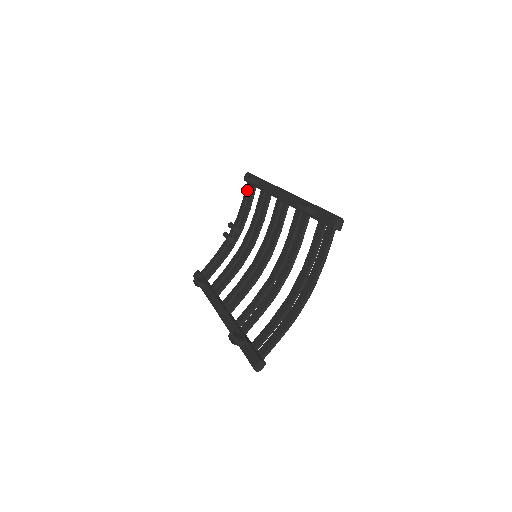
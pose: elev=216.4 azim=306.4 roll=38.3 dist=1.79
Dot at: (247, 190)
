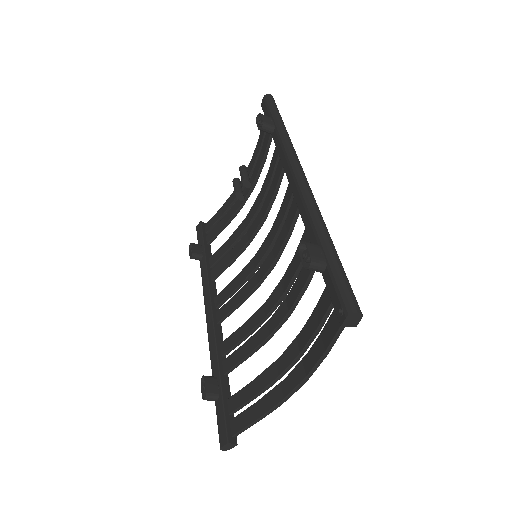
Dot at: occluded
